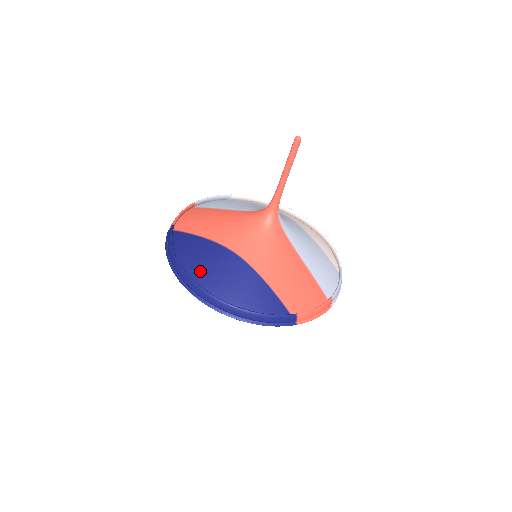
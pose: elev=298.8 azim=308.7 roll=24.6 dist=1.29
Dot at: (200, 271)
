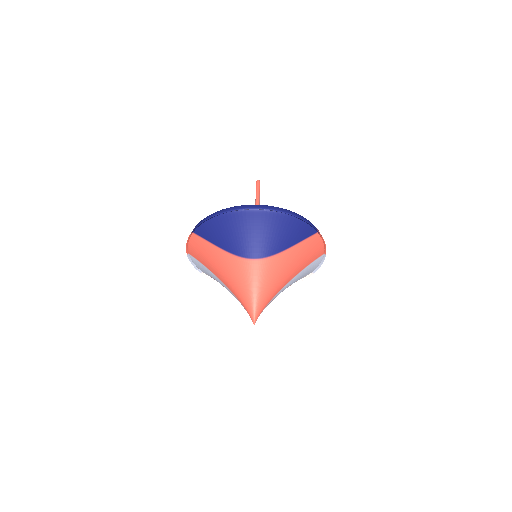
Dot at: occluded
